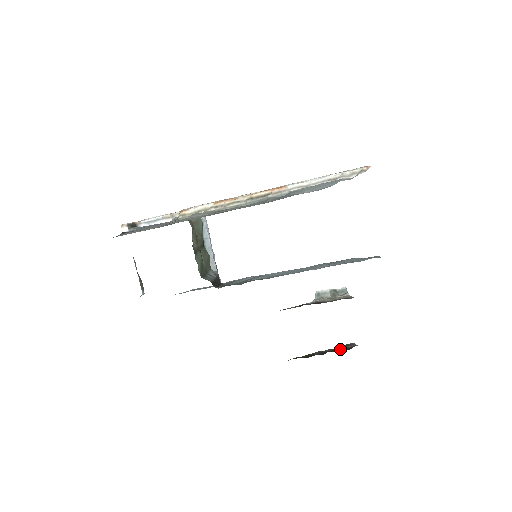
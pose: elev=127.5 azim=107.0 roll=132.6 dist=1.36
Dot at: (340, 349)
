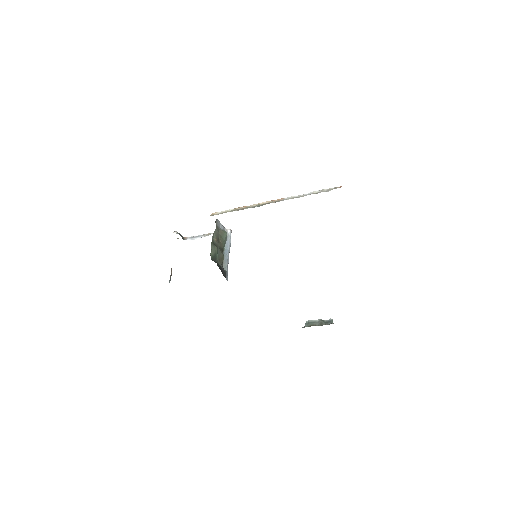
Dot at: occluded
